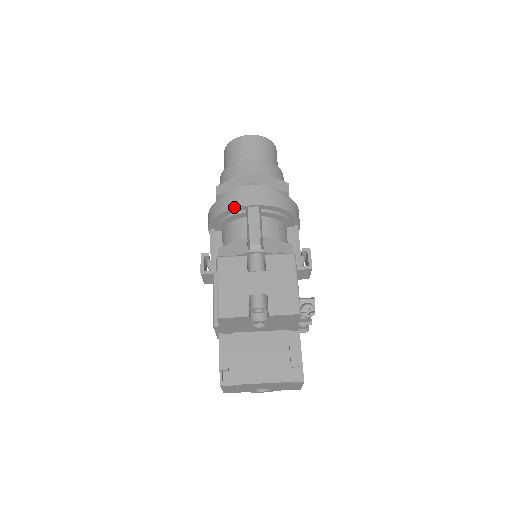
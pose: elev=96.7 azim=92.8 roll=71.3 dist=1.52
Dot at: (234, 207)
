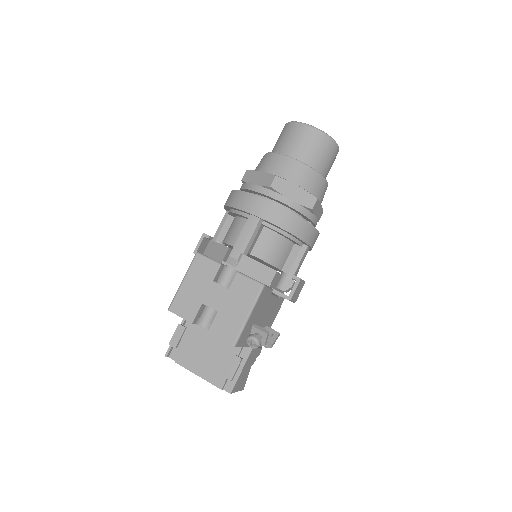
Dot at: (238, 208)
